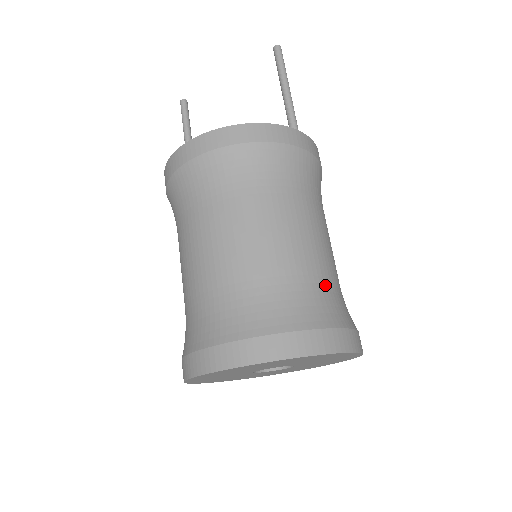
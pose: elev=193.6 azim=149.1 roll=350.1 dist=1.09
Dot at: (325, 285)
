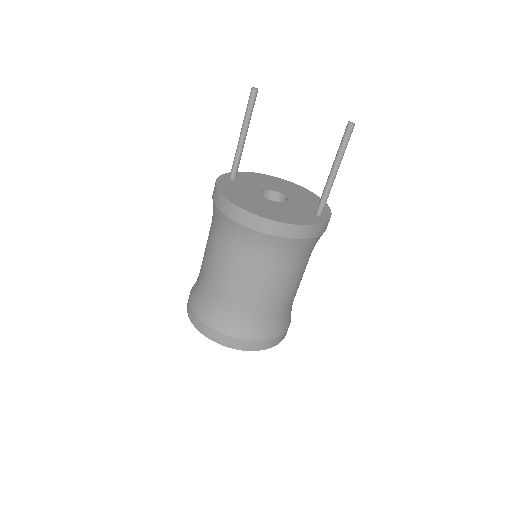
Dot at: (285, 311)
